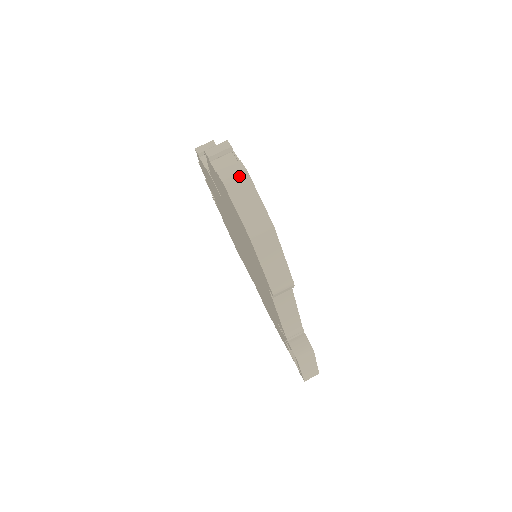
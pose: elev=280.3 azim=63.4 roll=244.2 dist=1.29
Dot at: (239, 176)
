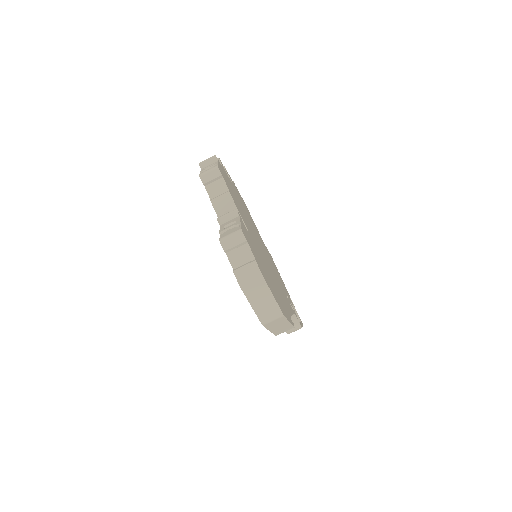
Dot at: (255, 280)
